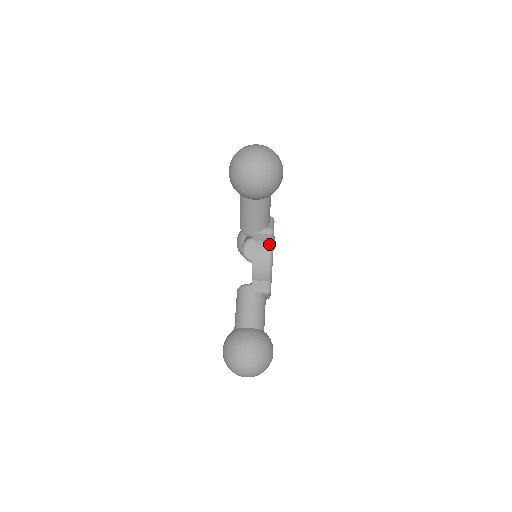
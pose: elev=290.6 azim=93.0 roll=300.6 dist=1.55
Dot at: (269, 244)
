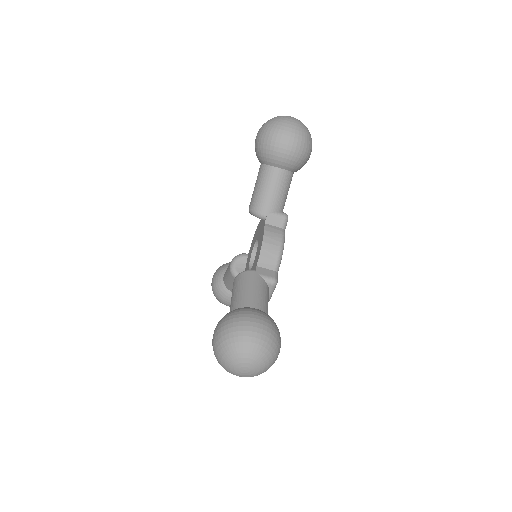
Dot at: occluded
